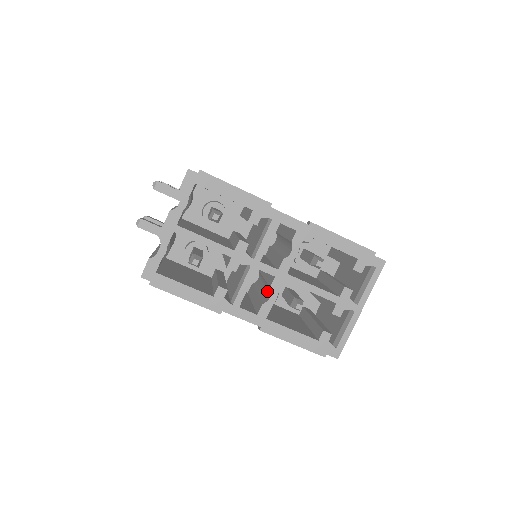
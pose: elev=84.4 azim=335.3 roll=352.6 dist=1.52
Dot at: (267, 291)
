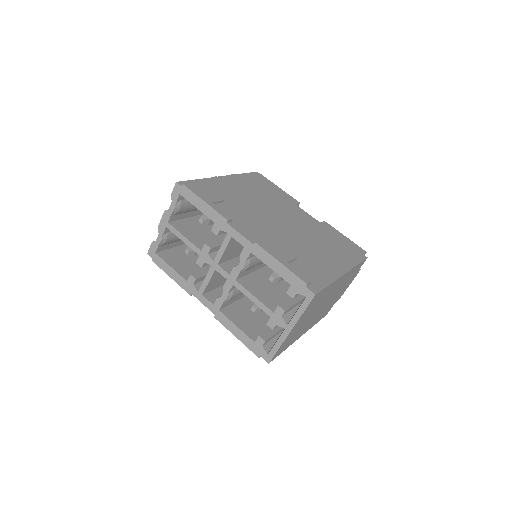
Dot at: occluded
